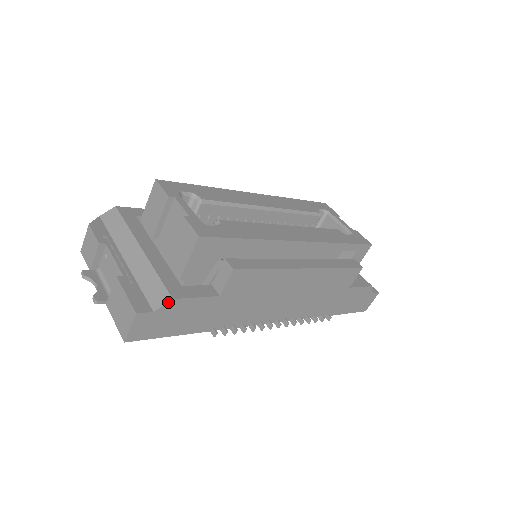
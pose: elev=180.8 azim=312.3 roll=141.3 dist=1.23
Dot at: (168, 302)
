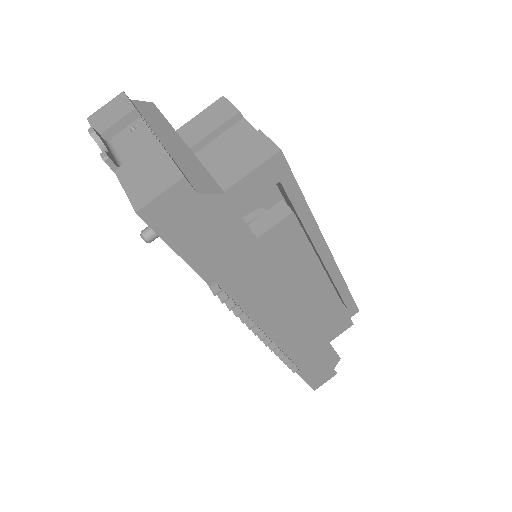
Dot at: (219, 194)
